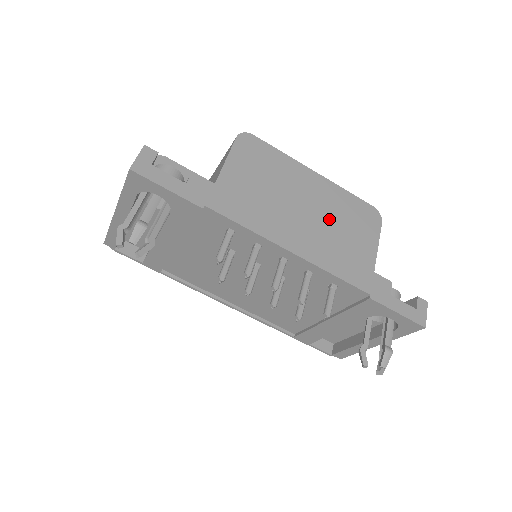
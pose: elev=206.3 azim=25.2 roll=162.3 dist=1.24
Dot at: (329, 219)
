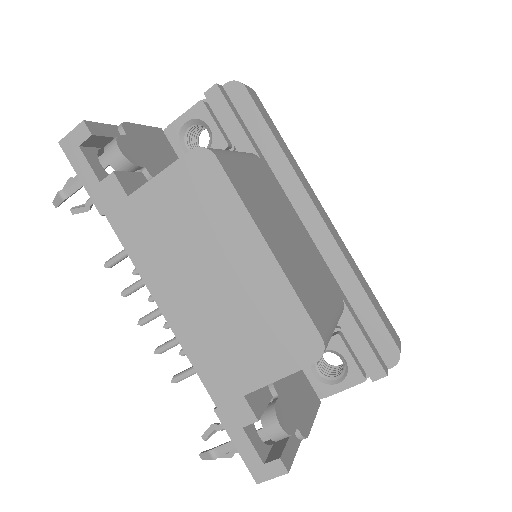
Dot at: (236, 310)
